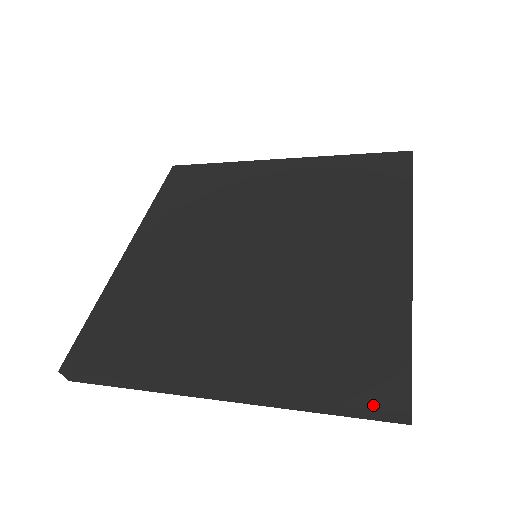
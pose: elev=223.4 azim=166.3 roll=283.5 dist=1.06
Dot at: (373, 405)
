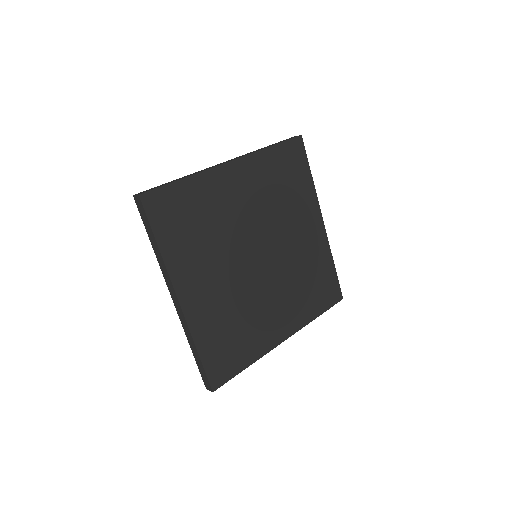
Dot at: (209, 377)
